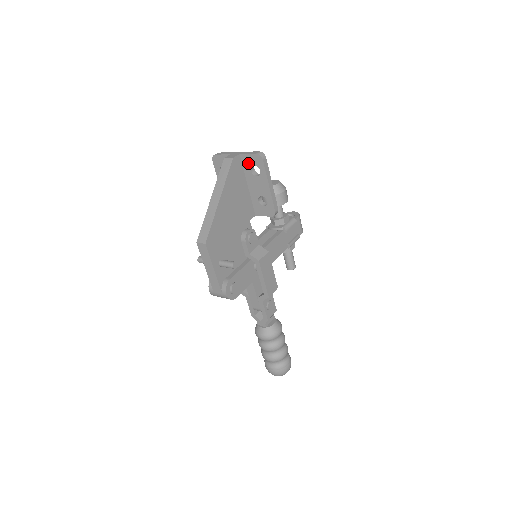
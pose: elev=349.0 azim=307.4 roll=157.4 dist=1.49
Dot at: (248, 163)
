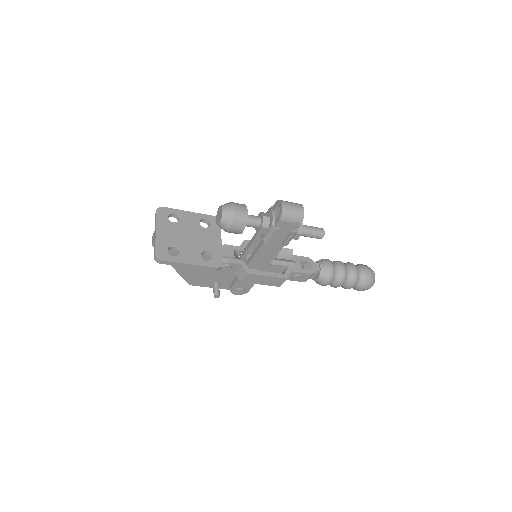
Dot at: occluded
